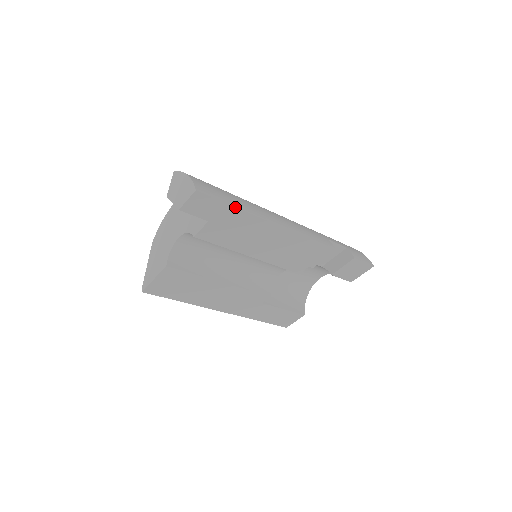
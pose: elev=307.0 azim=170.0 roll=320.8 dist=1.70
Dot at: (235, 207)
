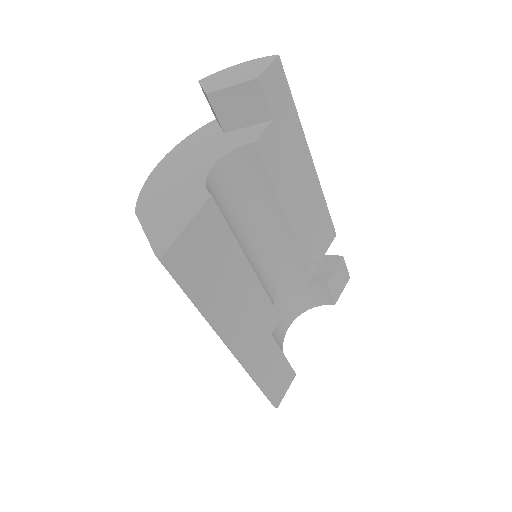
Dot at: (296, 110)
